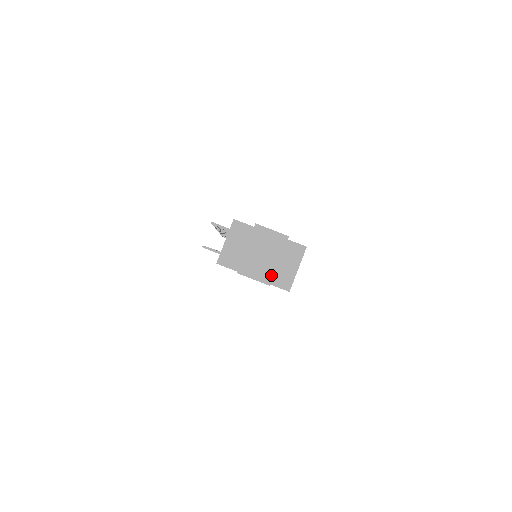
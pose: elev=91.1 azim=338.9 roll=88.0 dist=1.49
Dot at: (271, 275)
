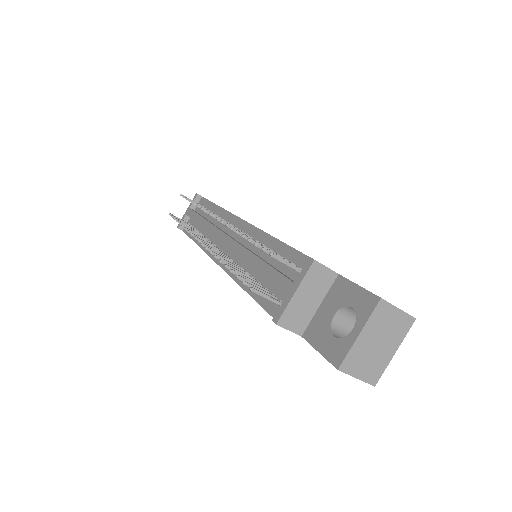
Dot at: (380, 372)
